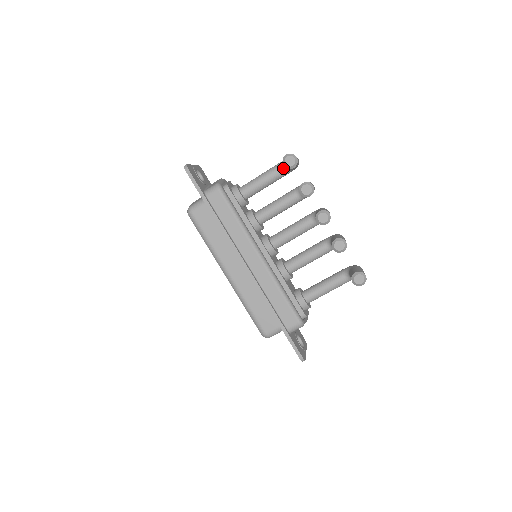
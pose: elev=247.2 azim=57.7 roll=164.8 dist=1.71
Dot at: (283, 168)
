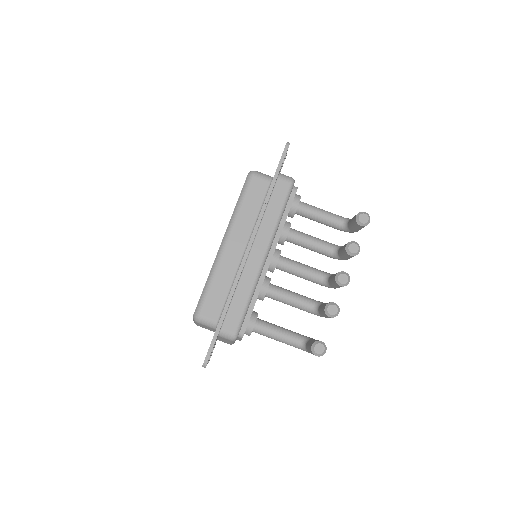
Dot at: (344, 222)
